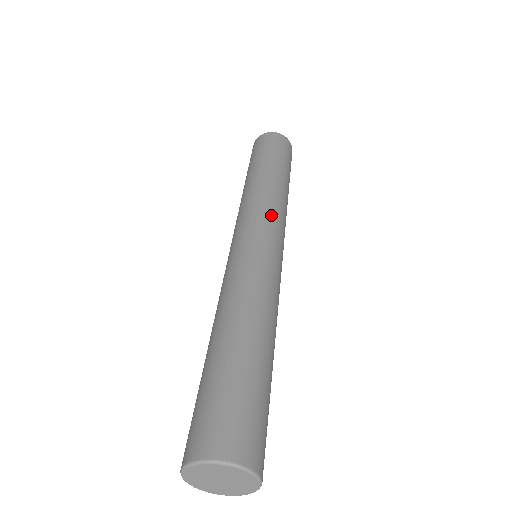
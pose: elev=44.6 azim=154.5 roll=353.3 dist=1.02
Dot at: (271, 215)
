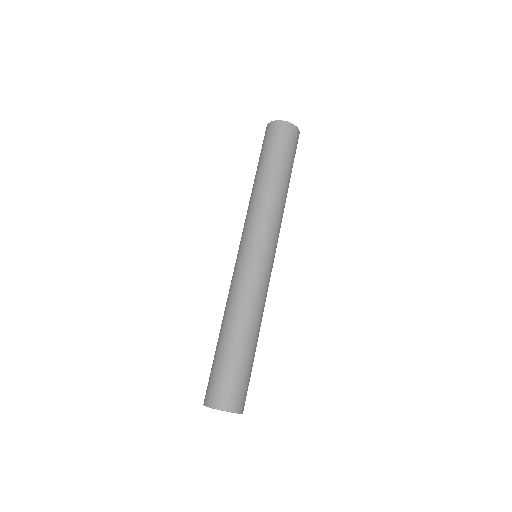
Dot at: (258, 225)
